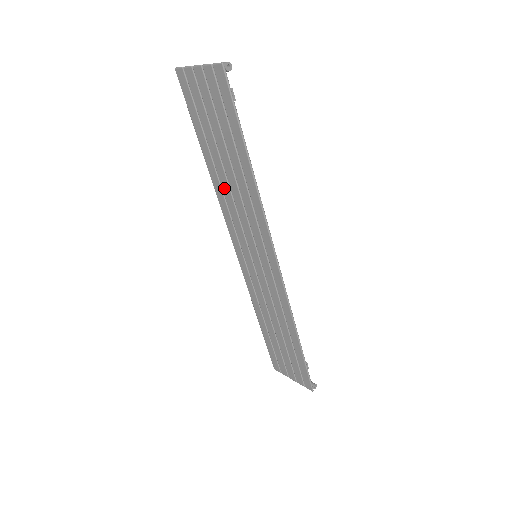
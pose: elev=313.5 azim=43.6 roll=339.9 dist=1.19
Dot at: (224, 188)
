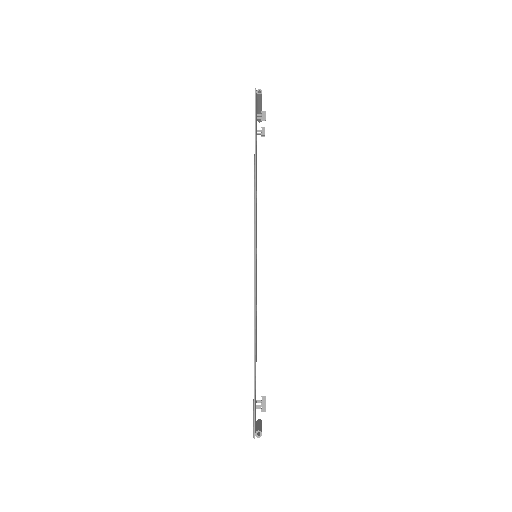
Dot at: occluded
